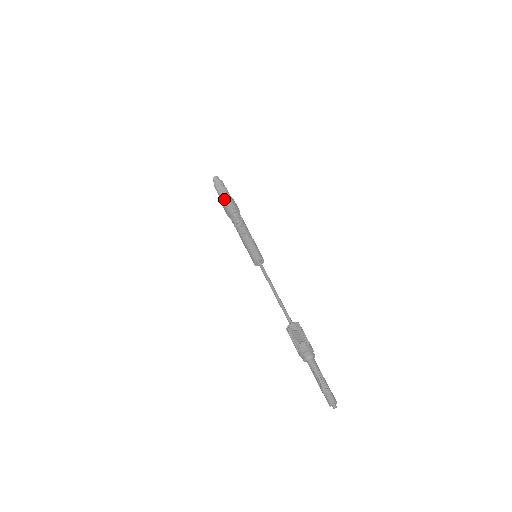
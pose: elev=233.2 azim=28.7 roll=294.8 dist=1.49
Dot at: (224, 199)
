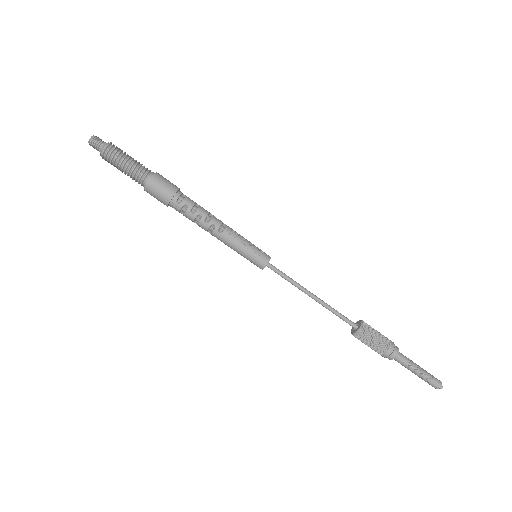
Dot at: (147, 184)
